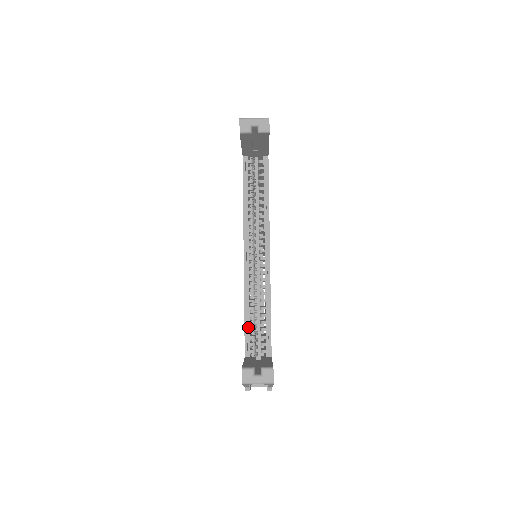
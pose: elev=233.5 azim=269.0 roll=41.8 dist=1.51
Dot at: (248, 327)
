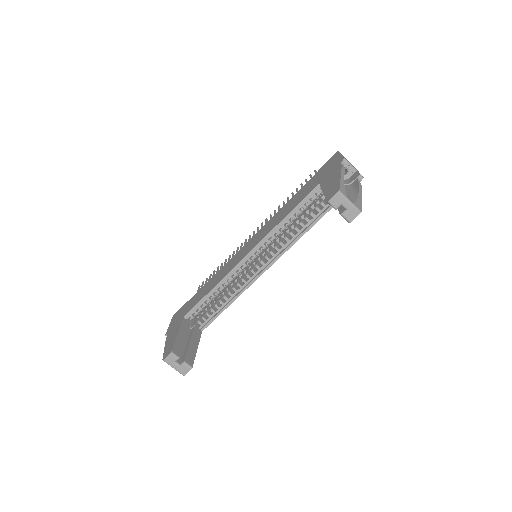
Dot at: (204, 301)
